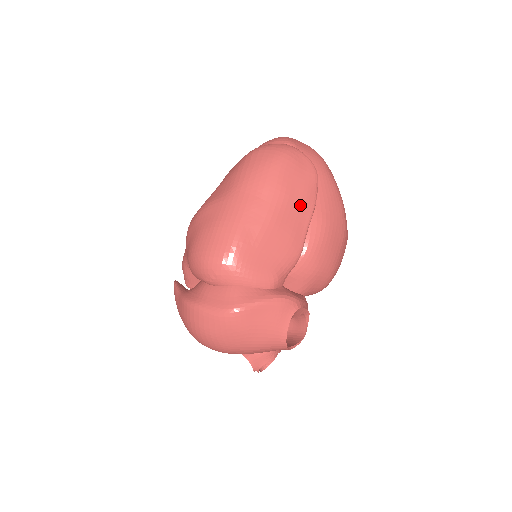
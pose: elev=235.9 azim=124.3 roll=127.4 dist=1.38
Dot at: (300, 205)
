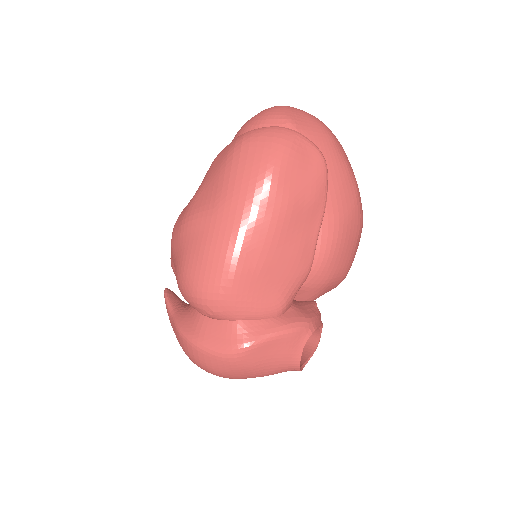
Dot at: (307, 212)
